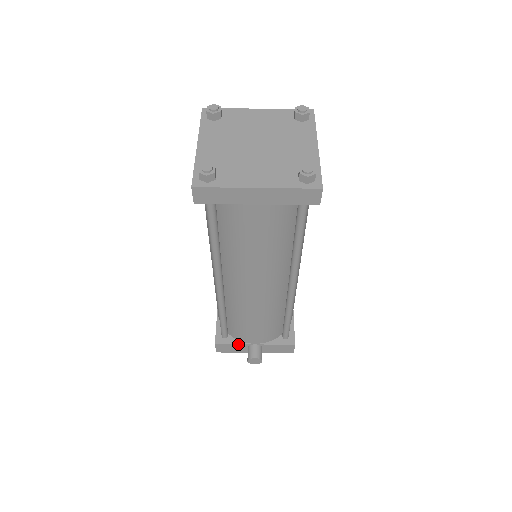
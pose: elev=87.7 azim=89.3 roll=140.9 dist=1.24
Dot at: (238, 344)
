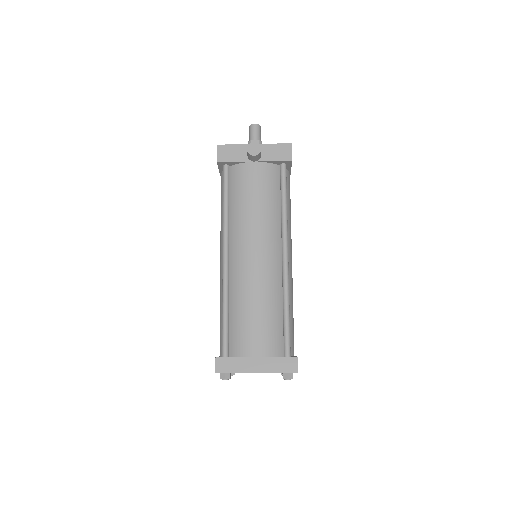
Dot at: occluded
